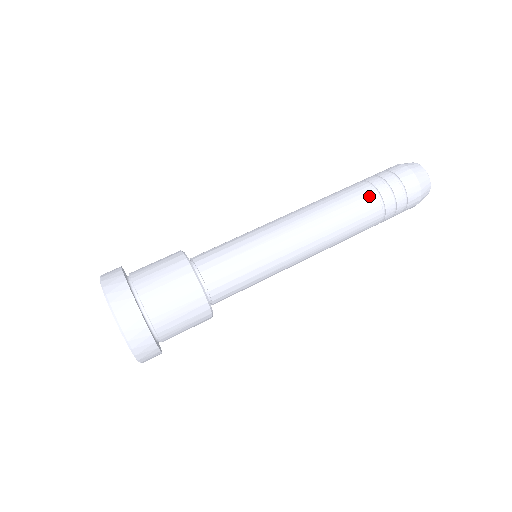
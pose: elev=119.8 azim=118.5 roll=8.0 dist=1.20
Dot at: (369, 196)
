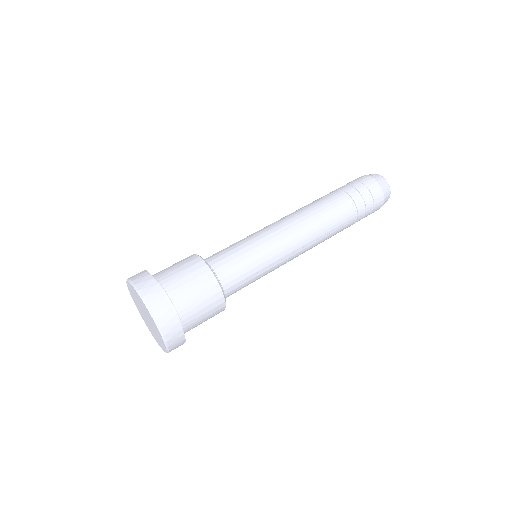
Dot at: (330, 193)
